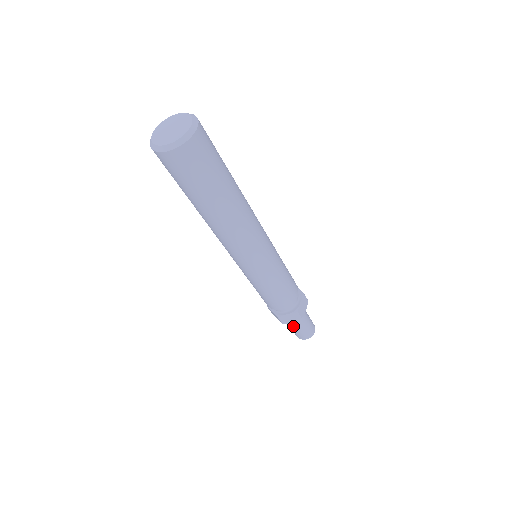
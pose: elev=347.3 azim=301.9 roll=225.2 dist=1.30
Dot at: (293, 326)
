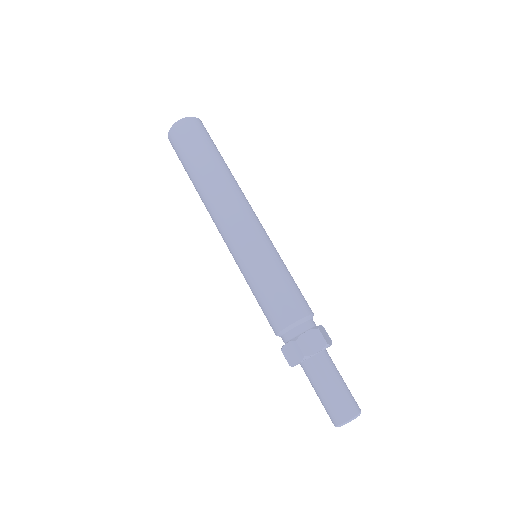
Dot at: (313, 385)
